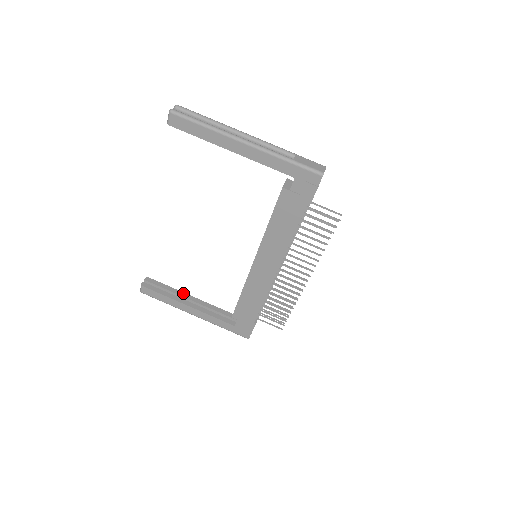
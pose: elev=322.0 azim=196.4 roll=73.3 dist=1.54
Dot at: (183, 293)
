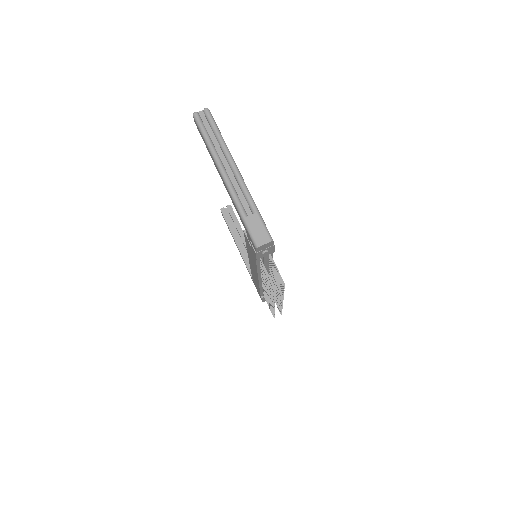
Dot at: occluded
